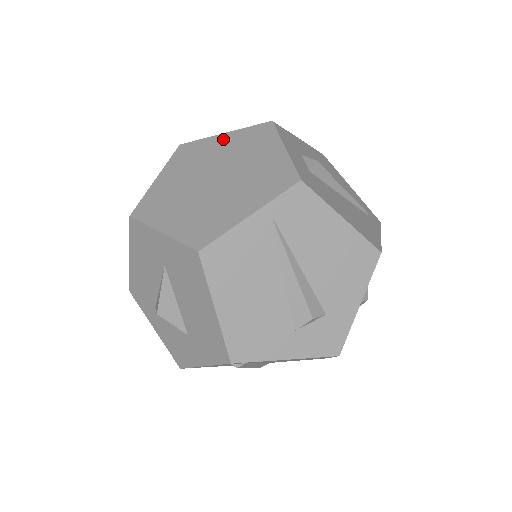
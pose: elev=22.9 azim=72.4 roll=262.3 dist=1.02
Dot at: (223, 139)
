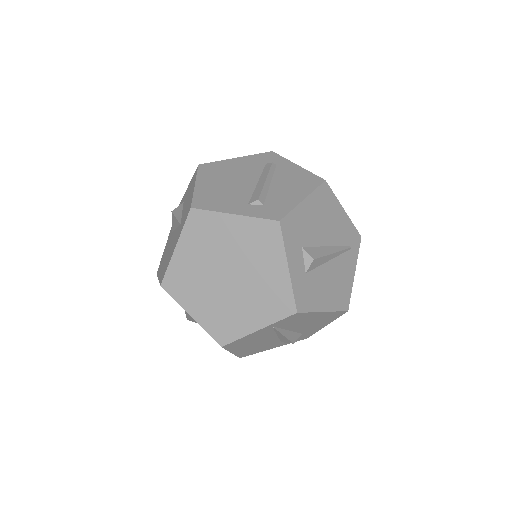
Dot at: (233, 224)
